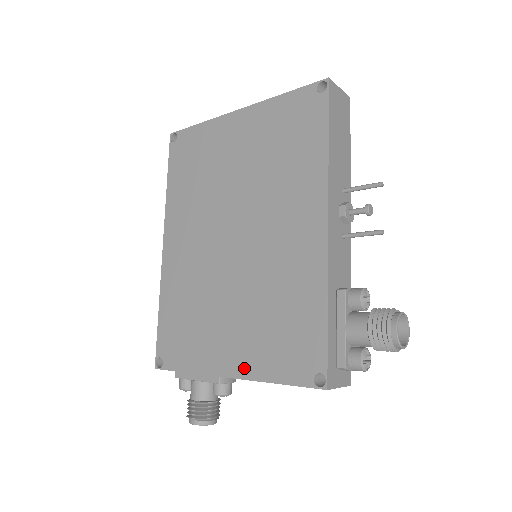
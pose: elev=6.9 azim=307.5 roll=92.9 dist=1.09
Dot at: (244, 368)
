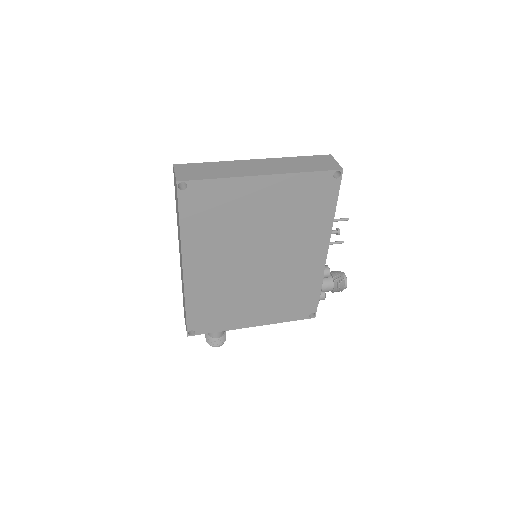
Dot at: (266, 321)
